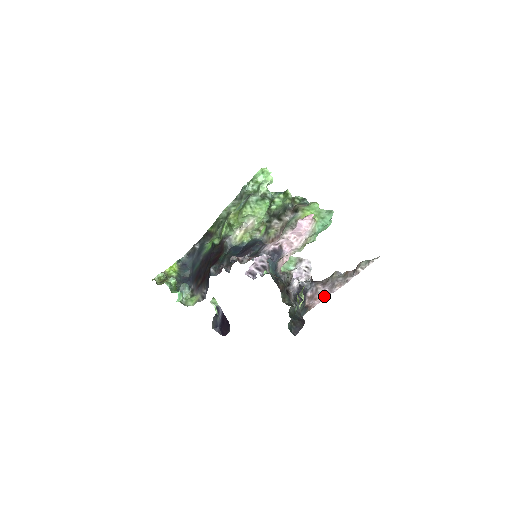
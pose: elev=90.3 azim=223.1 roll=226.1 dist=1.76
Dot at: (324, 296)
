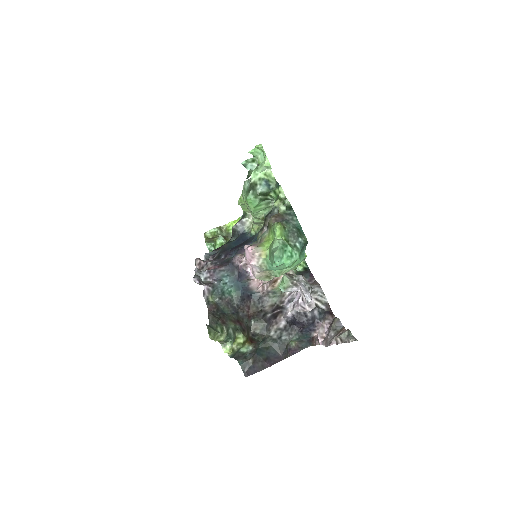
Dot at: occluded
